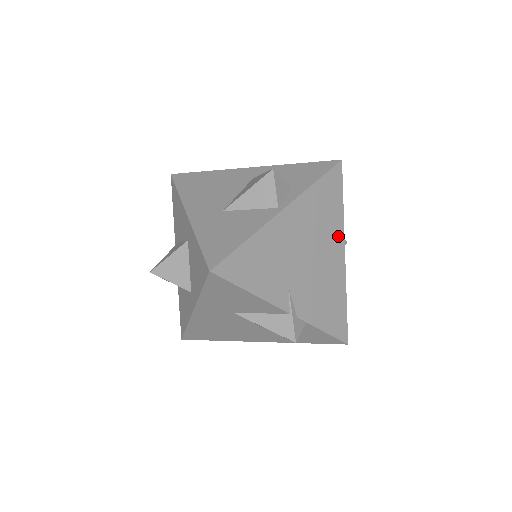
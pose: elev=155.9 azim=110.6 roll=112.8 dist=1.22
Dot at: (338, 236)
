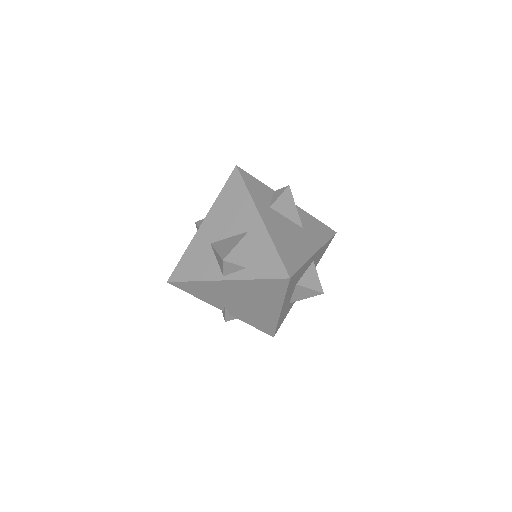
Dot at: (276, 304)
